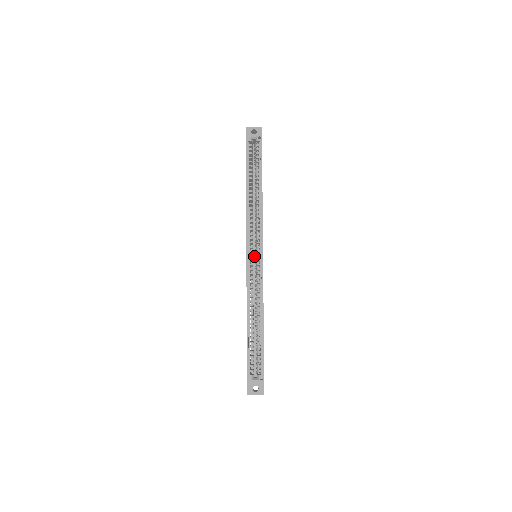
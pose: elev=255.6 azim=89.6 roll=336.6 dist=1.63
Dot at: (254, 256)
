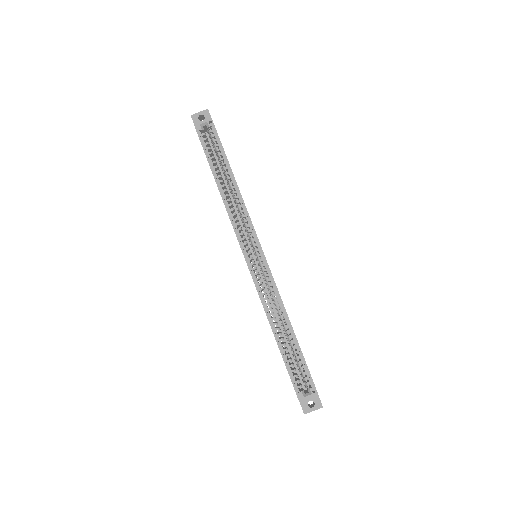
Dot at: (254, 257)
